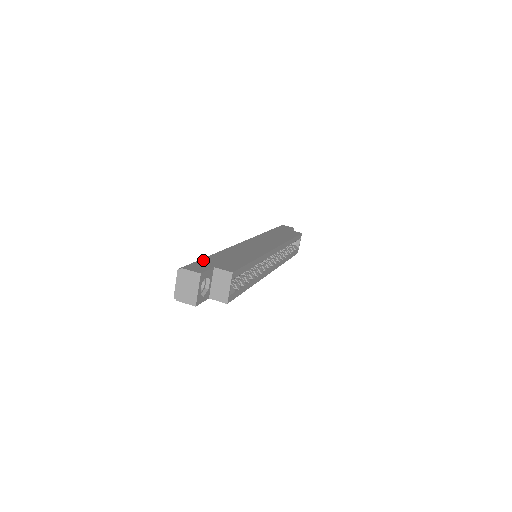
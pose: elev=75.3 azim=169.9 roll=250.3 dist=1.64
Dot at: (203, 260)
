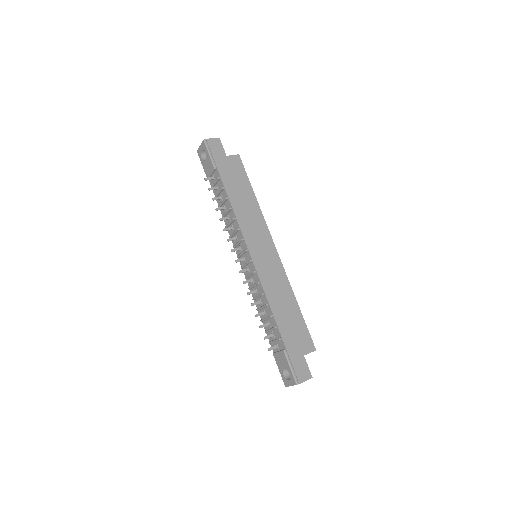
Dot at: (290, 351)
